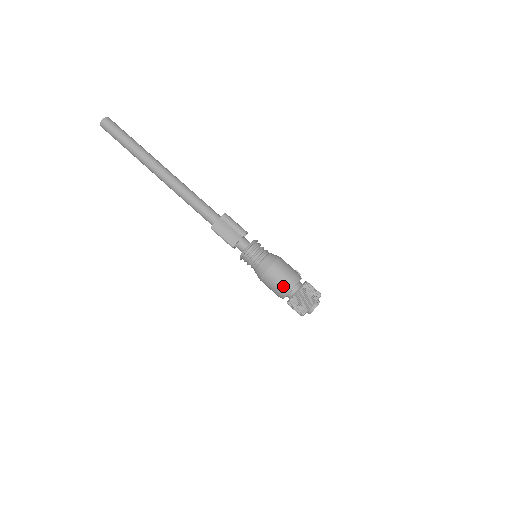
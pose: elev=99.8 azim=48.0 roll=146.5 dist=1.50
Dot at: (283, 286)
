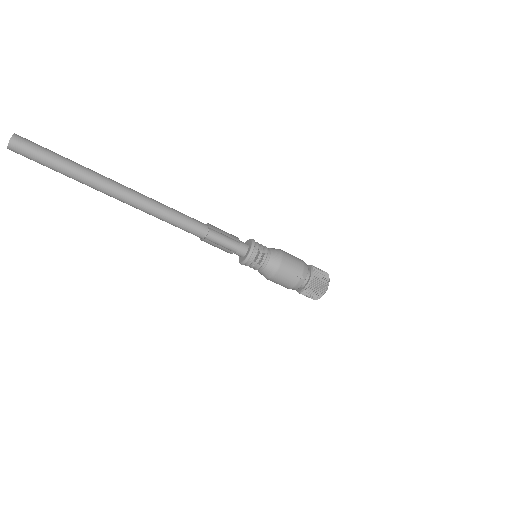
Dot at: occluded
